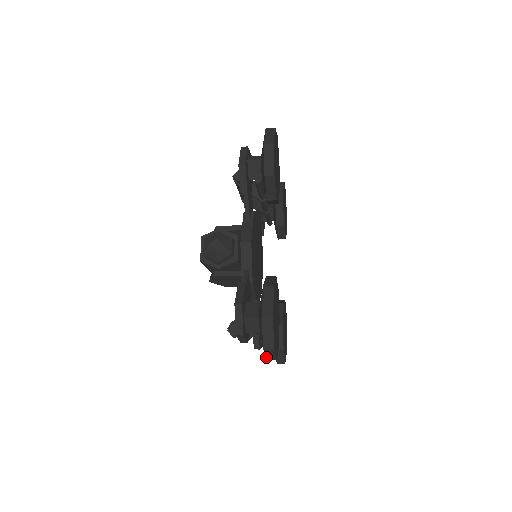
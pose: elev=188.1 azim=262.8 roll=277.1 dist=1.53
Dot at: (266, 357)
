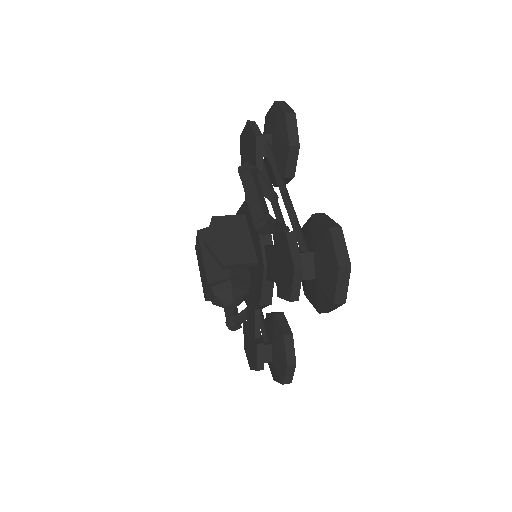
Dot at: (268, 364)
